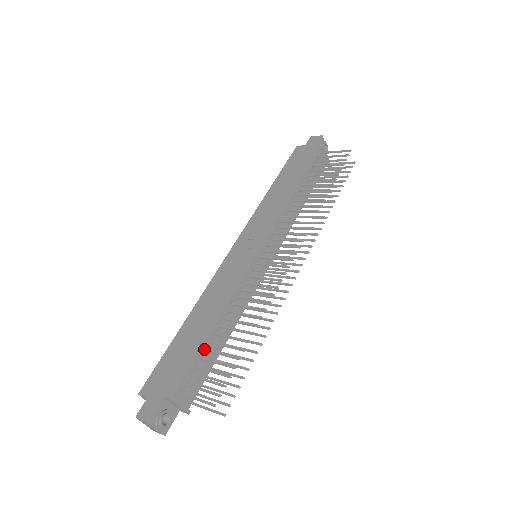
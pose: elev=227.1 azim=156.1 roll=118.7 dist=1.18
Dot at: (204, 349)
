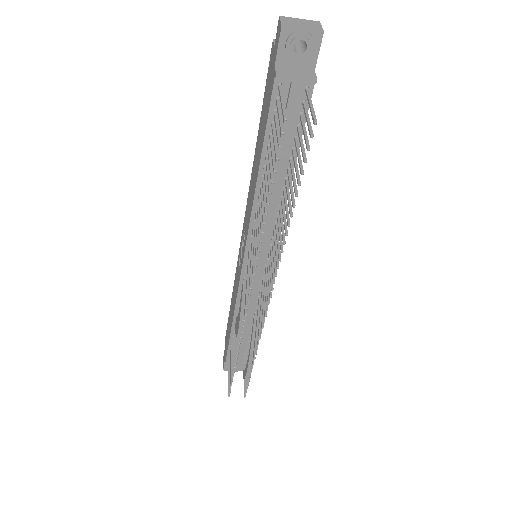
Dot at: (232, 342)
